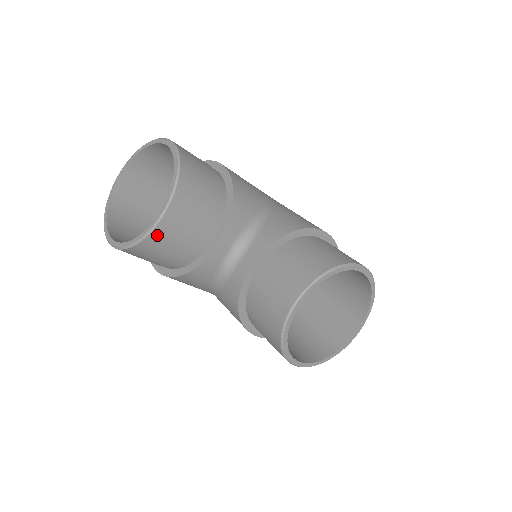
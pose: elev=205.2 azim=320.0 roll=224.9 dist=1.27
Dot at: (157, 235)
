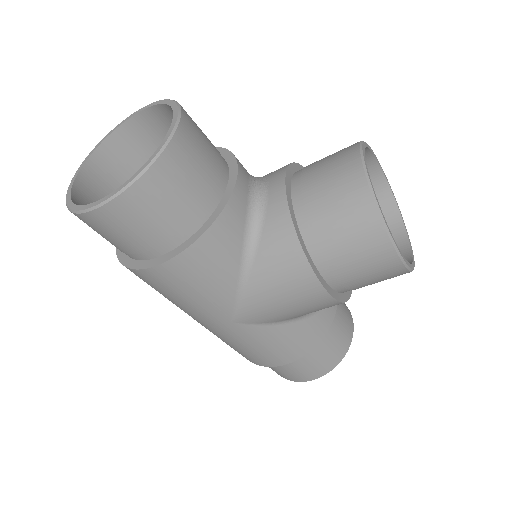
Dot at: (179, 144)
